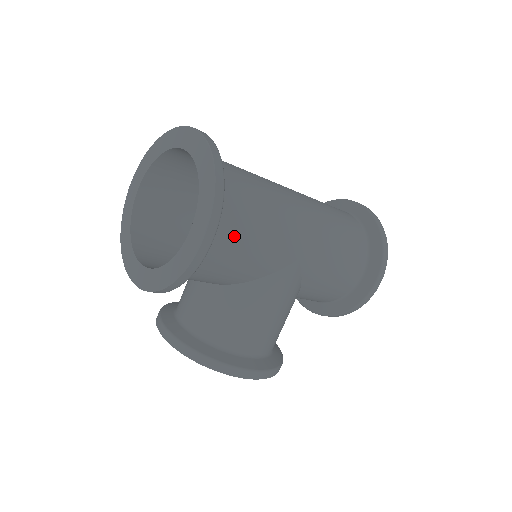
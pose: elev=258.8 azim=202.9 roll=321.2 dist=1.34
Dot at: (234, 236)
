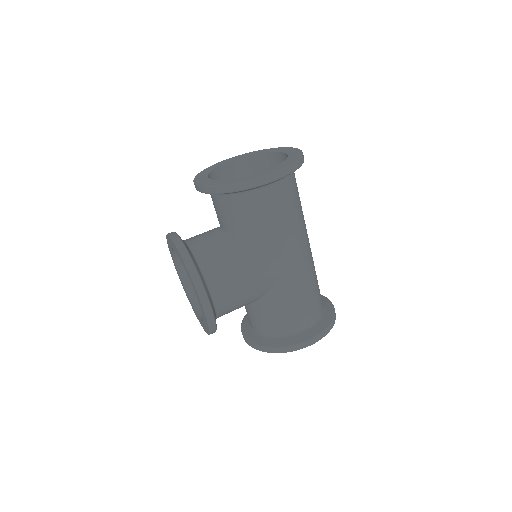
Dot at: (276, 202)
